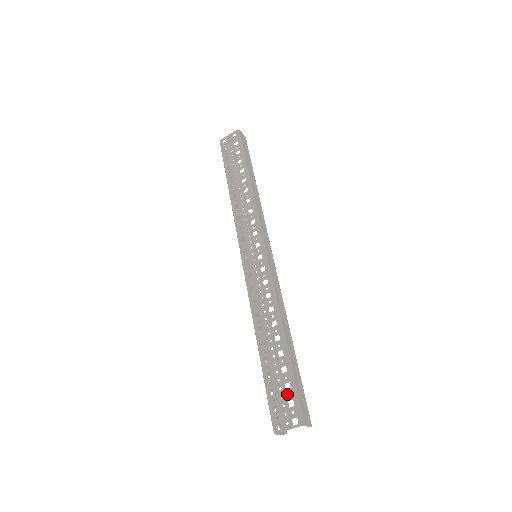
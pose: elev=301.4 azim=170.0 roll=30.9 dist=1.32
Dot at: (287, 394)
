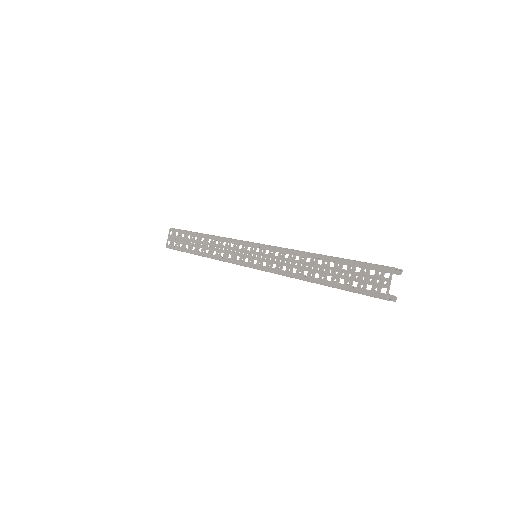
Dot at: (363, 272)
